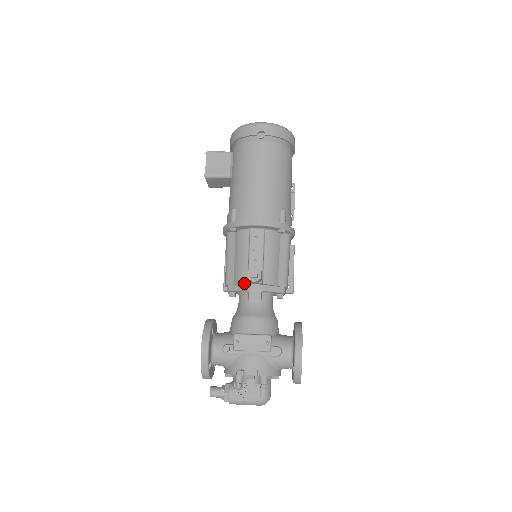
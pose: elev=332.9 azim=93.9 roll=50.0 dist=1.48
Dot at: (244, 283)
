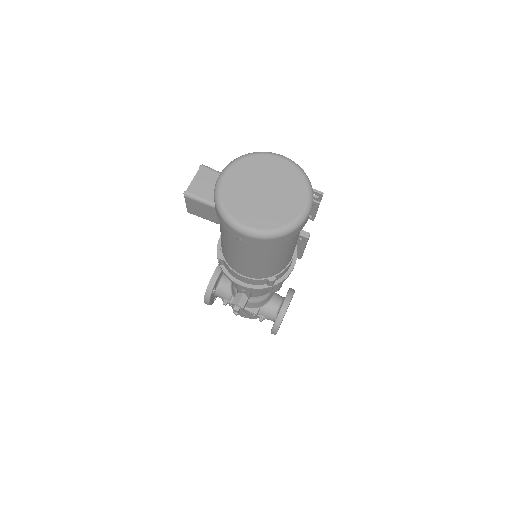
Dot at: (236, 288)
